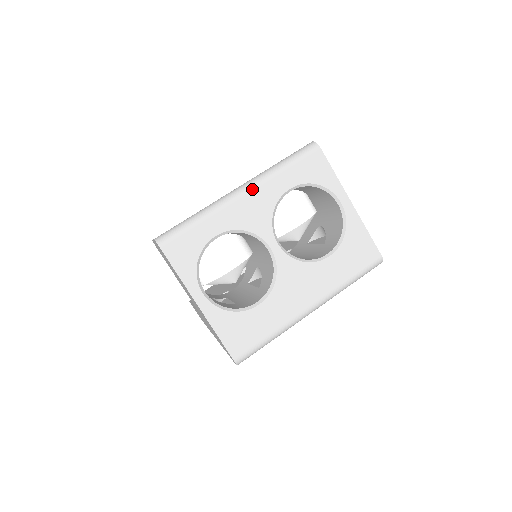
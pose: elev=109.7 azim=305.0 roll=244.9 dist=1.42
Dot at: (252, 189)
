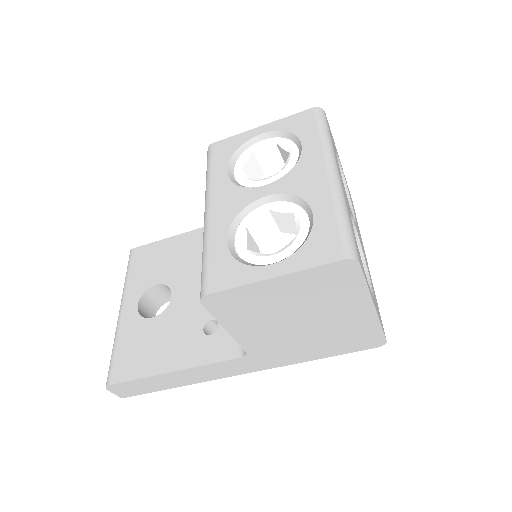
Dot at: occluded
